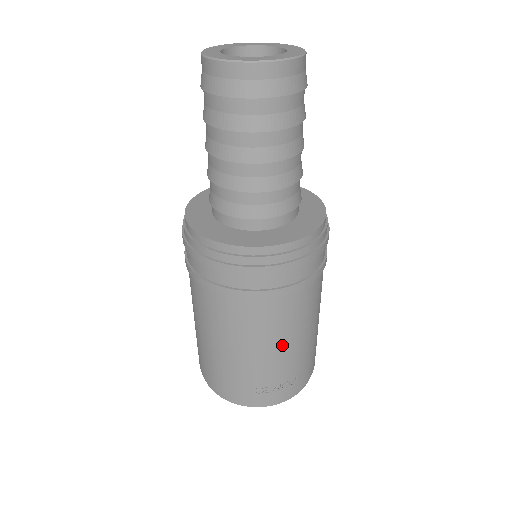
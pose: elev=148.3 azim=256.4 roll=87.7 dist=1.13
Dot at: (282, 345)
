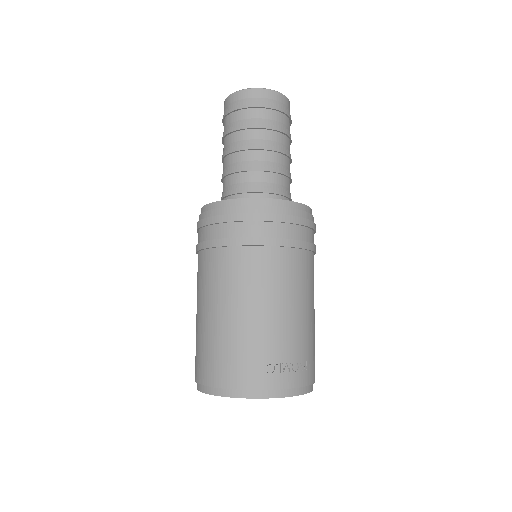
Dot at: (290, 308)
